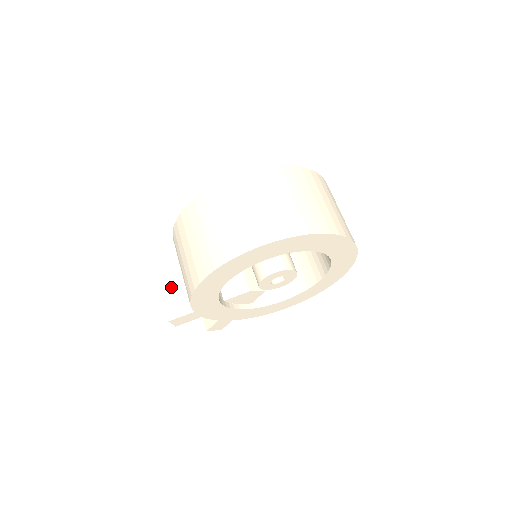
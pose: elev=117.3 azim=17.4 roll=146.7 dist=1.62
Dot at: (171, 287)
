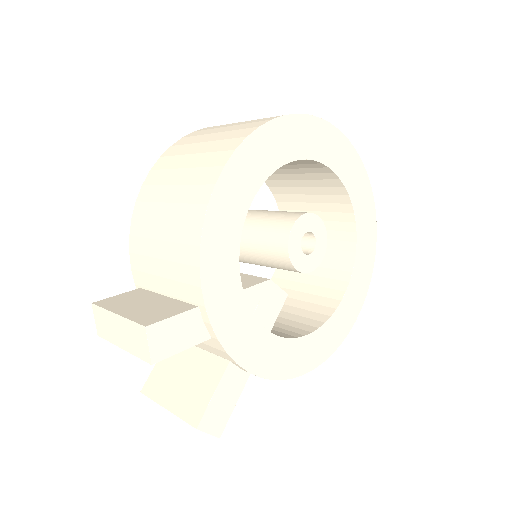
Dot at: (131, 306)
